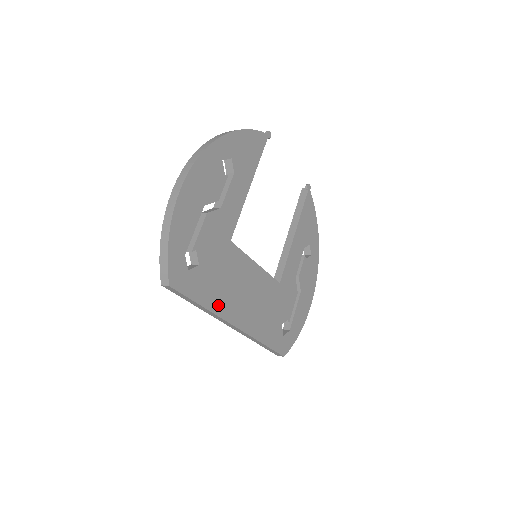
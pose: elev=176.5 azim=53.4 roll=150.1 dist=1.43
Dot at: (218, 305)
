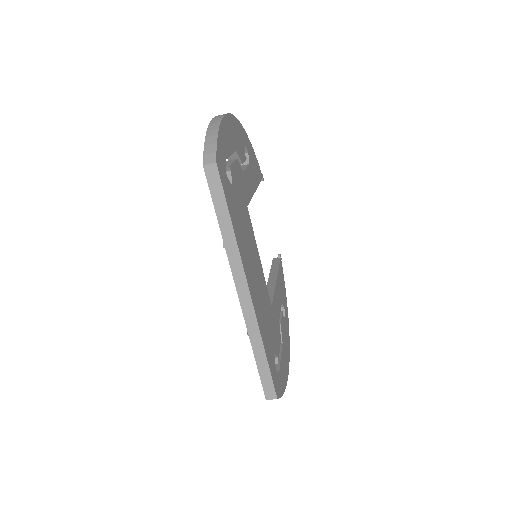
Dot at: (240, 245)
